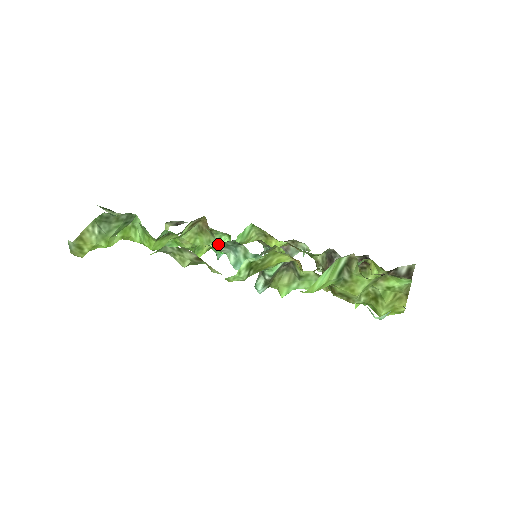
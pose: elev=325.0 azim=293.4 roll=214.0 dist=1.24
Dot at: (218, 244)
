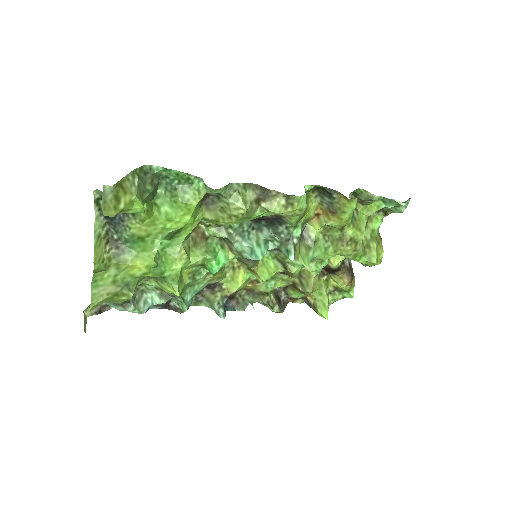
Dot at: (237, 227)
